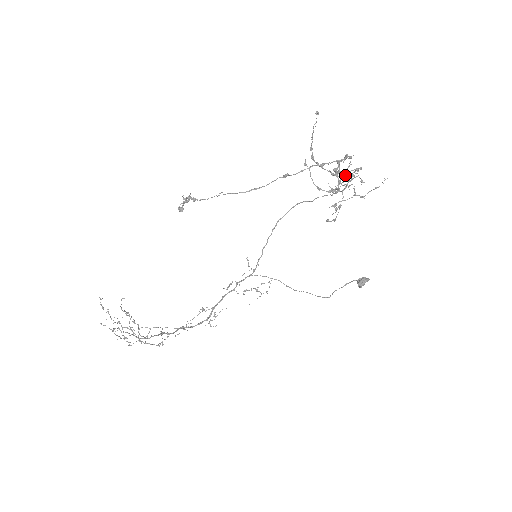
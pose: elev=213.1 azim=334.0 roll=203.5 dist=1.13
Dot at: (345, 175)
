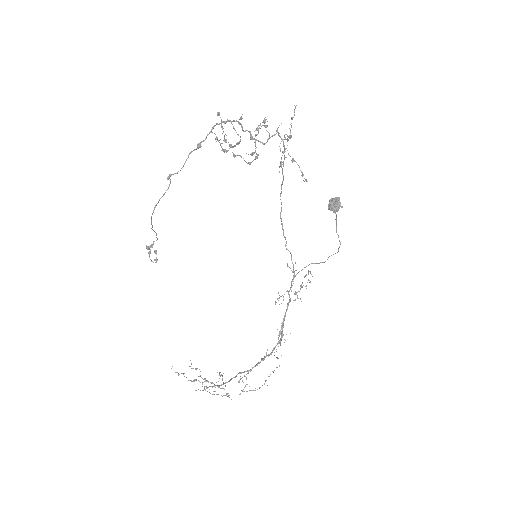
Dot at: occluded
